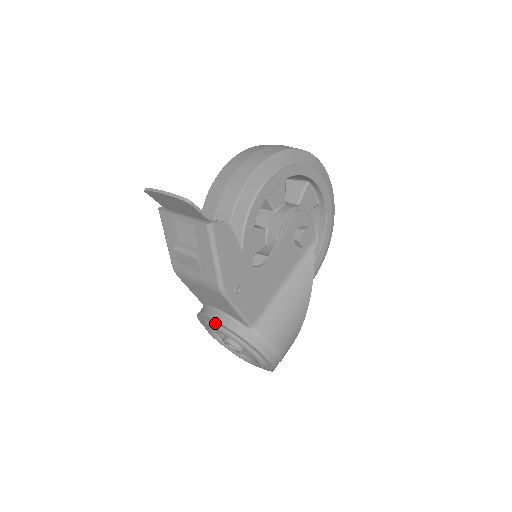
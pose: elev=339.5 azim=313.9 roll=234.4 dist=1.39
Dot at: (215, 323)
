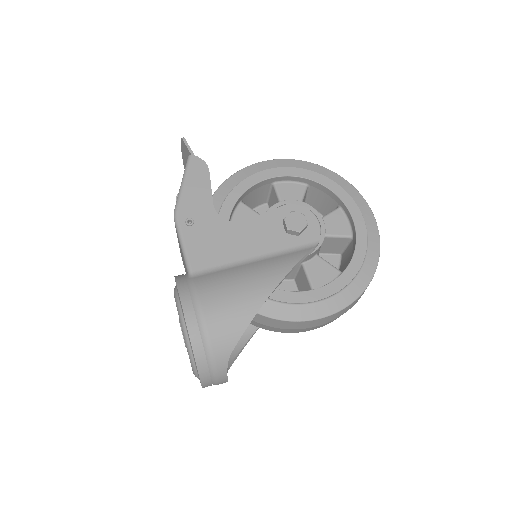
Dot at: occluded
